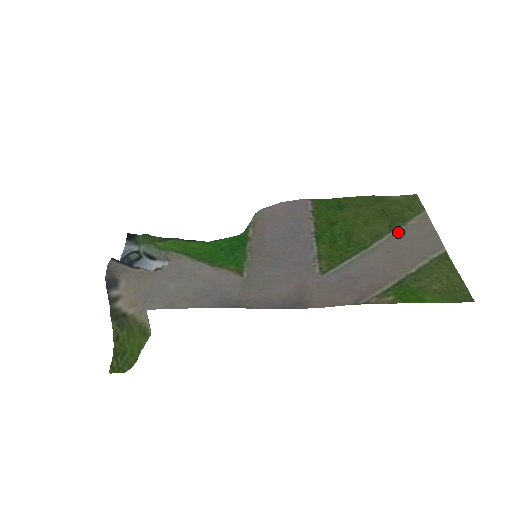
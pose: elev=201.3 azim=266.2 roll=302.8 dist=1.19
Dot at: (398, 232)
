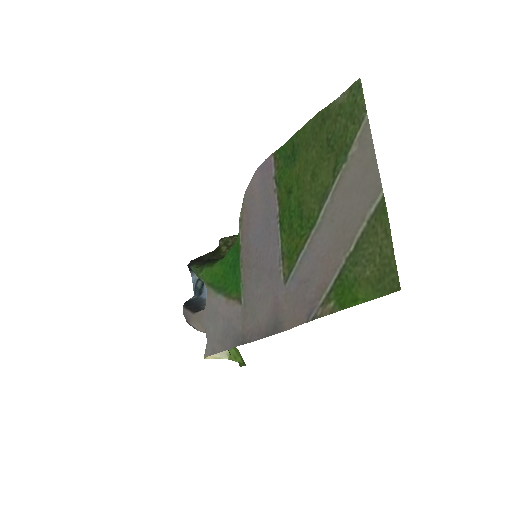
Dot at: (339, 180)
